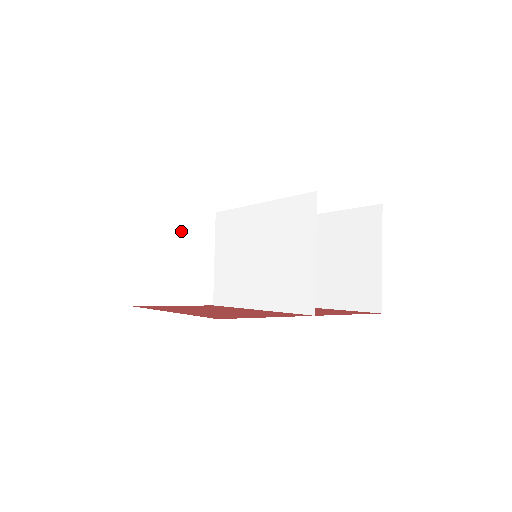
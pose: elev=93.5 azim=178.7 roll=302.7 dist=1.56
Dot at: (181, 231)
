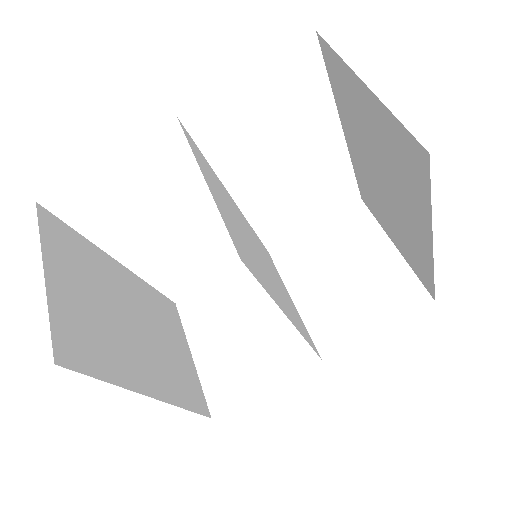
Dot at: (235, 299)
